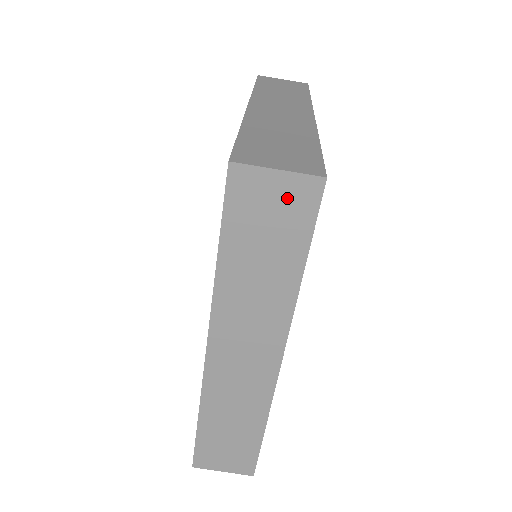
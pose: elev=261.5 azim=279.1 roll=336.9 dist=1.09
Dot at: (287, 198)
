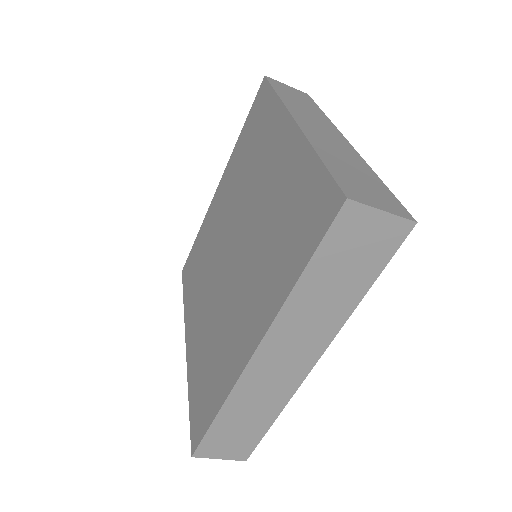
Dot at: (380, 234)
